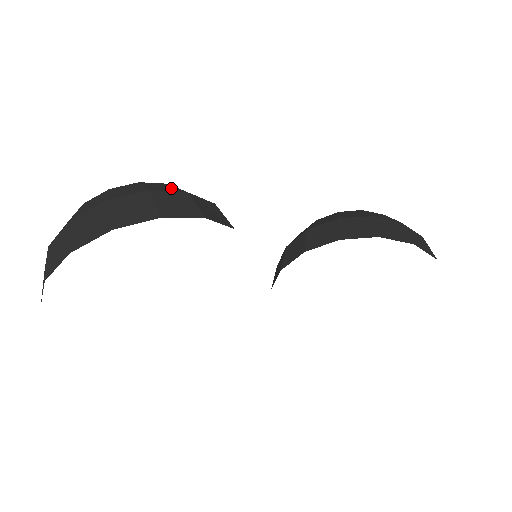
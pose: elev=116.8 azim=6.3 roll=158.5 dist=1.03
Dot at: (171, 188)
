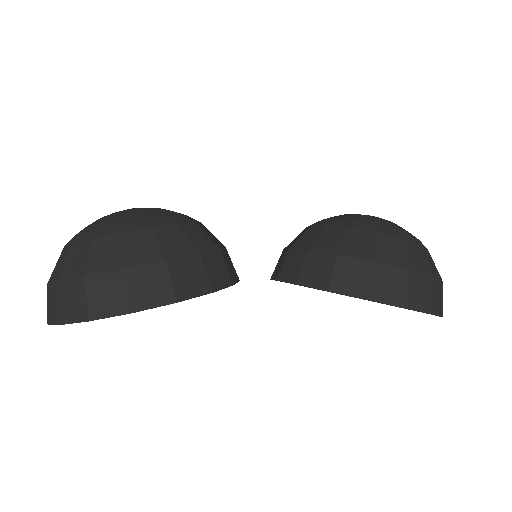
Dot at: (151, 249)
